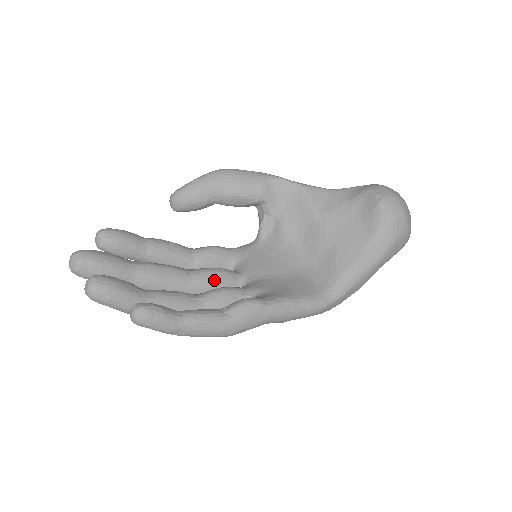
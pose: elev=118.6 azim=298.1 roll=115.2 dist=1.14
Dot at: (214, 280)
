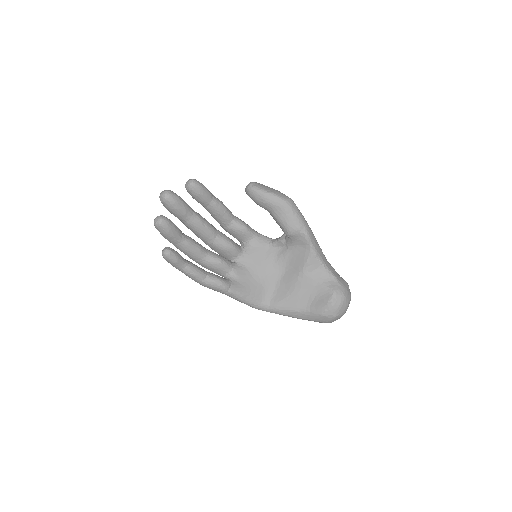
Dot at: (224, 249)
